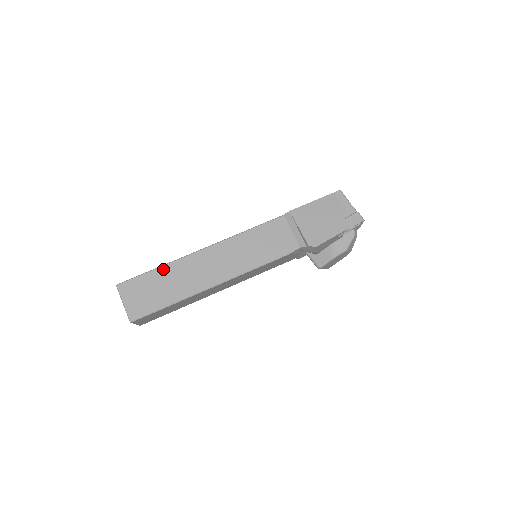
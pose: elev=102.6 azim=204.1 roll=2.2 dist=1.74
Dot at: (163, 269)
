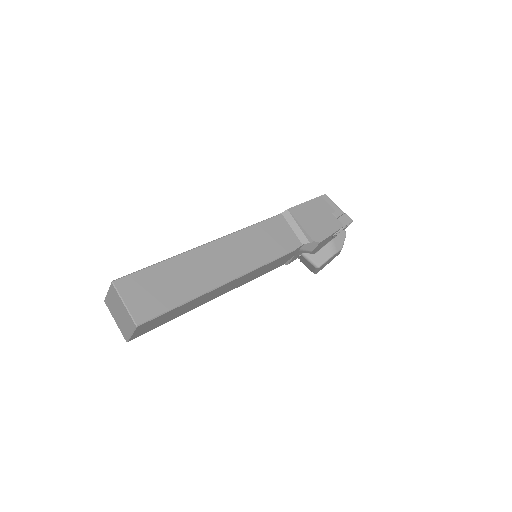
Dot at: (168, 263)
